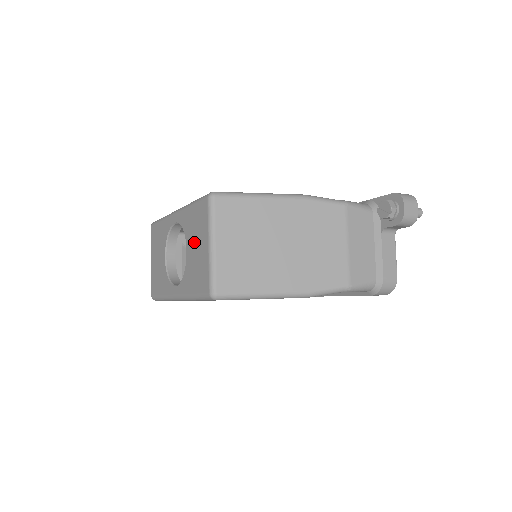
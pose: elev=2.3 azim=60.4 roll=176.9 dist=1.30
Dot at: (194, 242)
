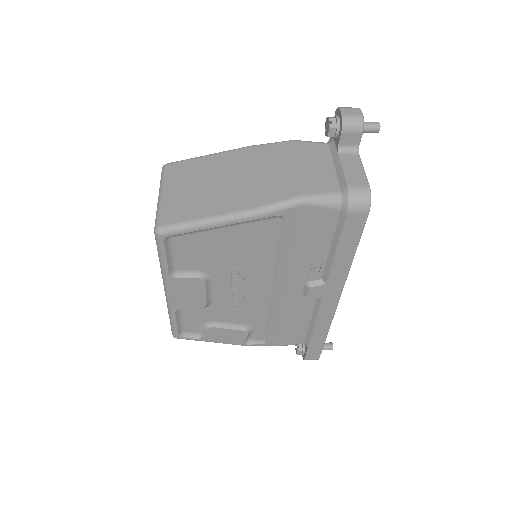
Dot at: occluded
